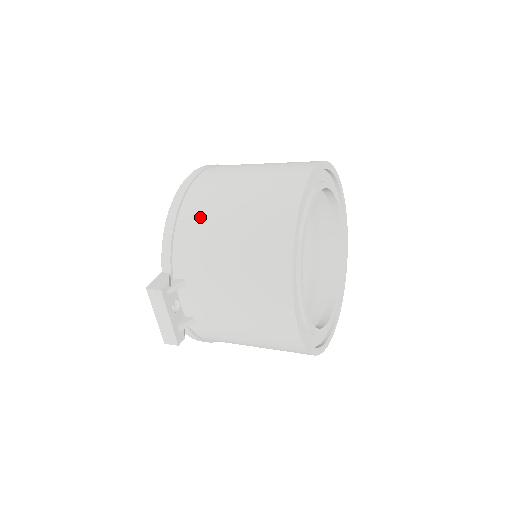
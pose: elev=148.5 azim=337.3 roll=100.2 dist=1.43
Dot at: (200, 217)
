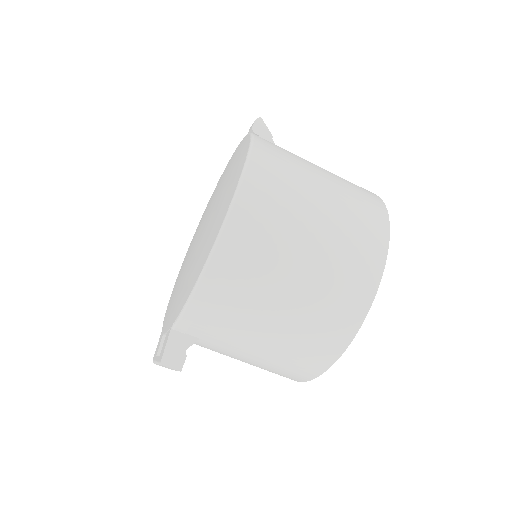
Dot at: (241, 302)
